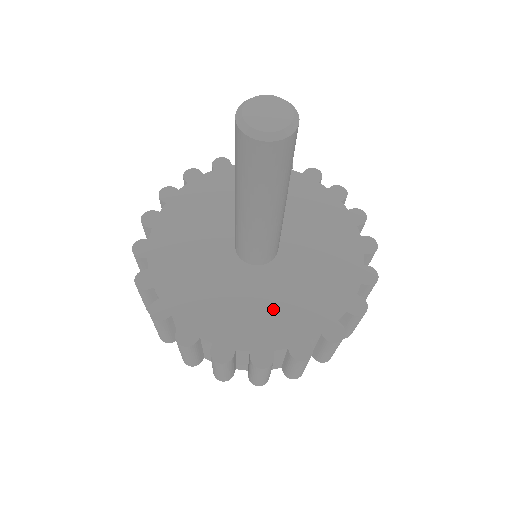
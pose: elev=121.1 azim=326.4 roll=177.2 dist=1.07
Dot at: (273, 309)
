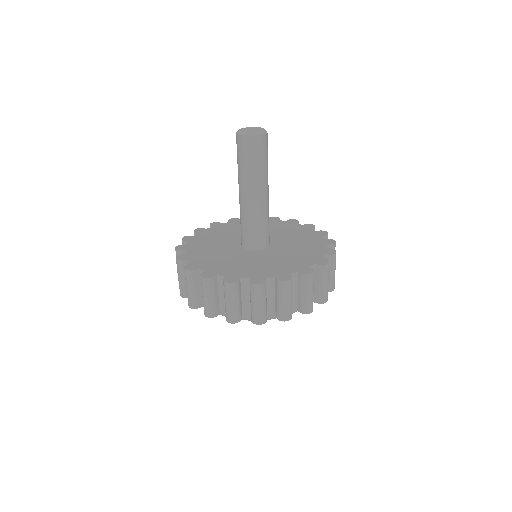
Dot at: (298, 251)
